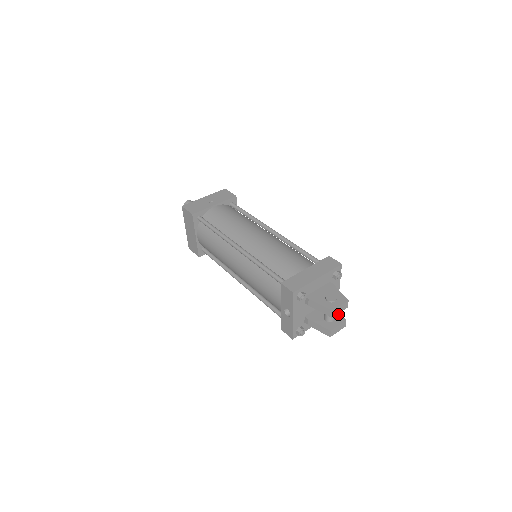
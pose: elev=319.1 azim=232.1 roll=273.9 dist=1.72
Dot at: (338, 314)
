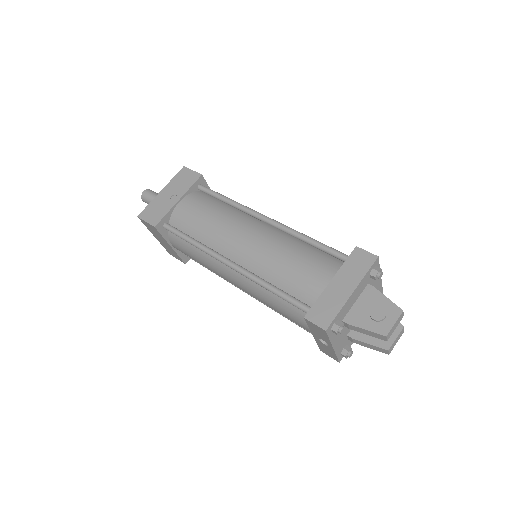
Dot at: occluded
